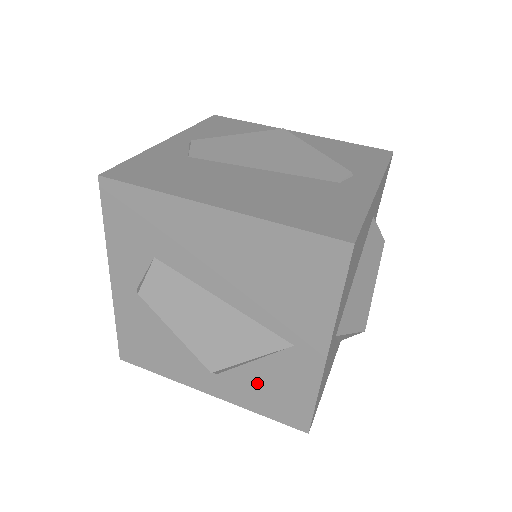
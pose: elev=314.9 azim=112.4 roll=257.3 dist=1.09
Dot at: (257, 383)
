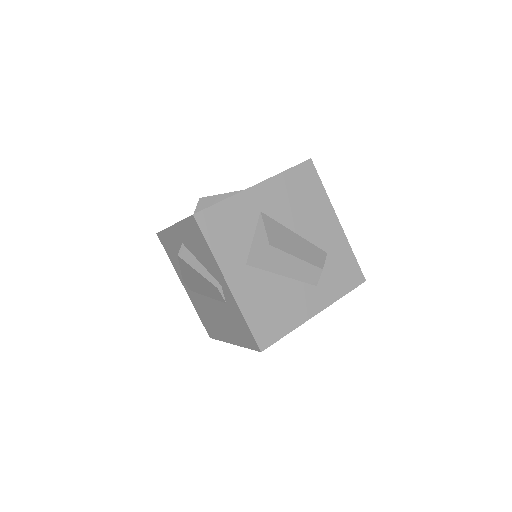
Dot at: occluded
